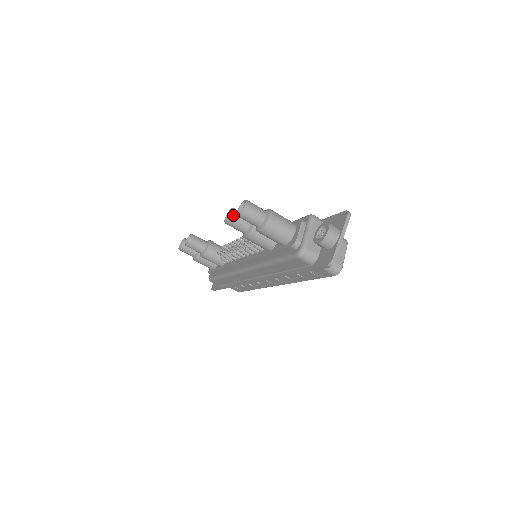
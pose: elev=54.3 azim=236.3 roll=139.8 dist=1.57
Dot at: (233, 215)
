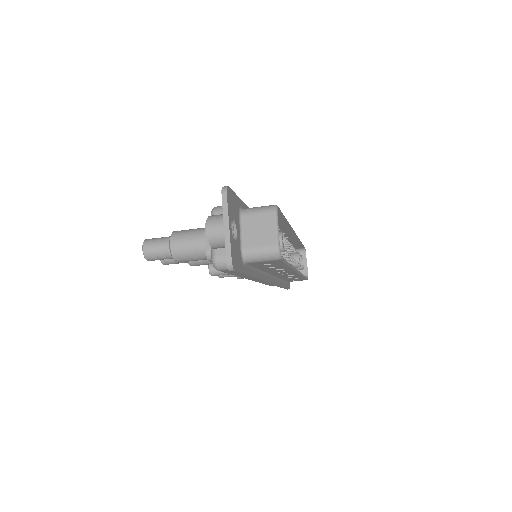
Dot at: occluded
